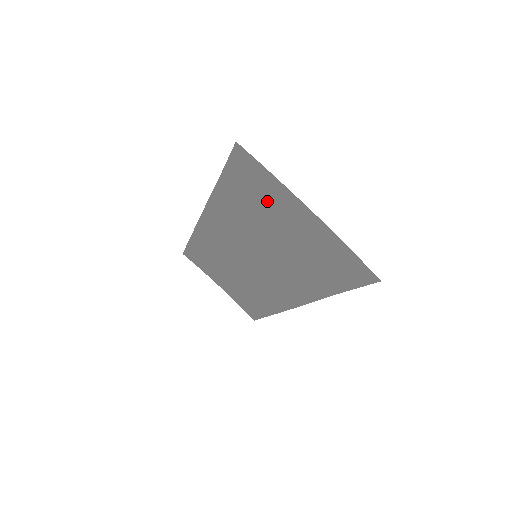
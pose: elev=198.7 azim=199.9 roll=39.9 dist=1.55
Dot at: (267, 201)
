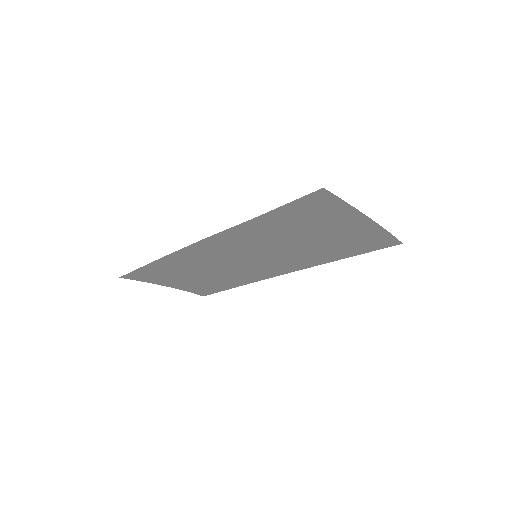
Dot at: (317, 220)
